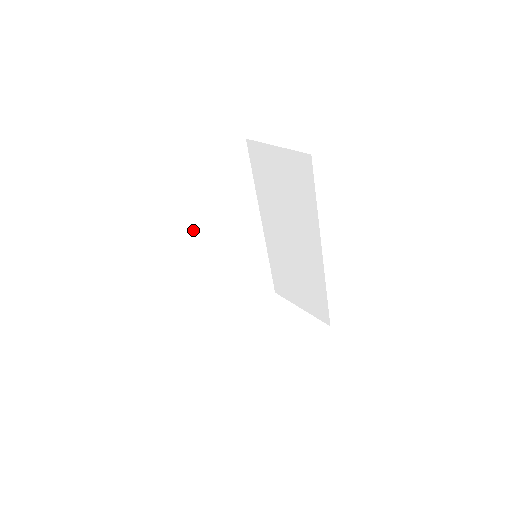
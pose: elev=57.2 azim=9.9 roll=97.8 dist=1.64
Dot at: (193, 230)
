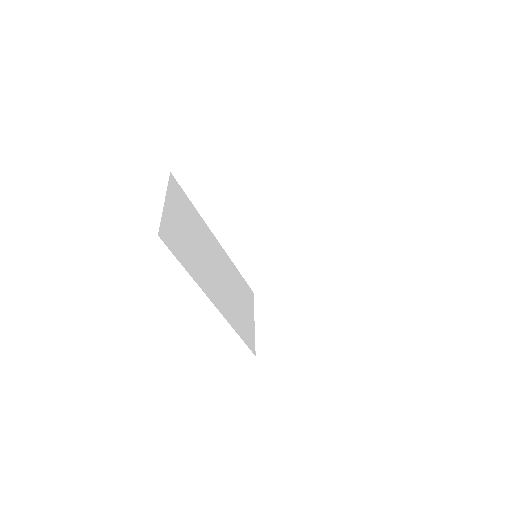
Dot at: (210, 217)
